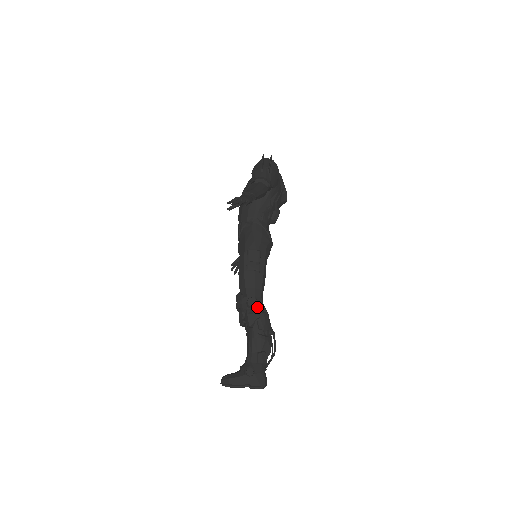
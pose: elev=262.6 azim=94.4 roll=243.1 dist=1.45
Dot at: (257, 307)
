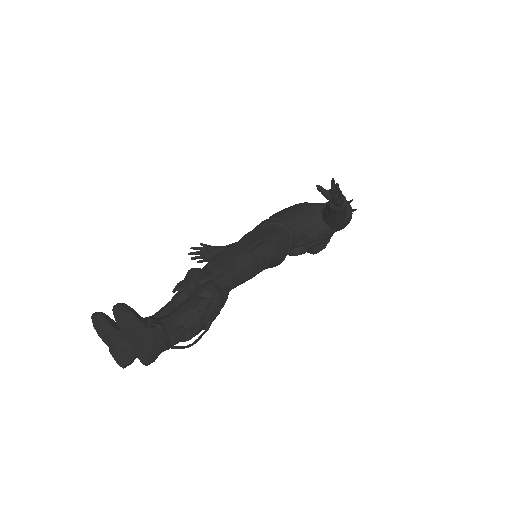
Dot at: (223, 289)
